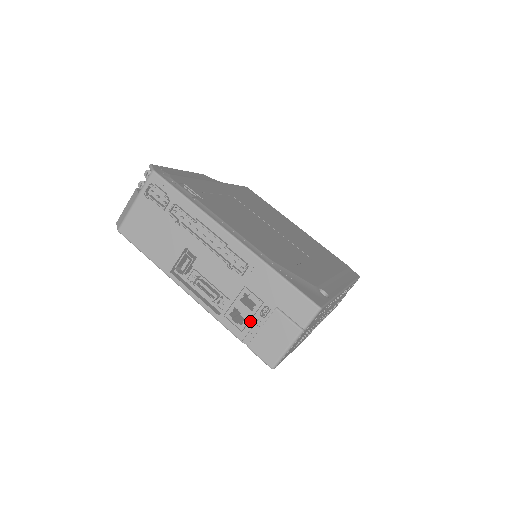
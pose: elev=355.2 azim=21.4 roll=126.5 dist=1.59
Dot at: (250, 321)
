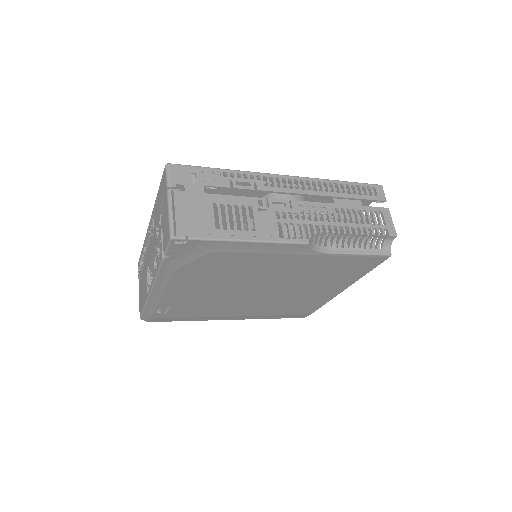
Dot at: (160, 239)
